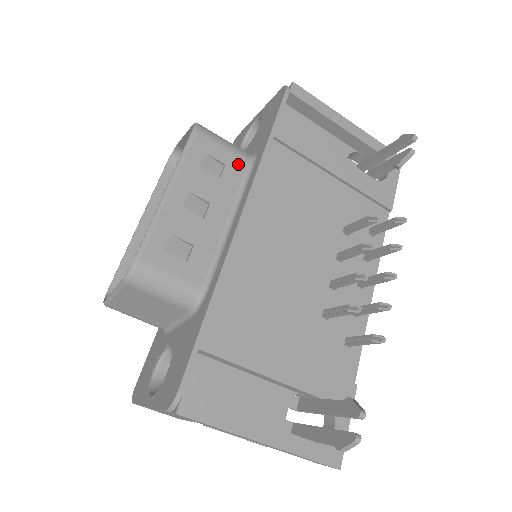
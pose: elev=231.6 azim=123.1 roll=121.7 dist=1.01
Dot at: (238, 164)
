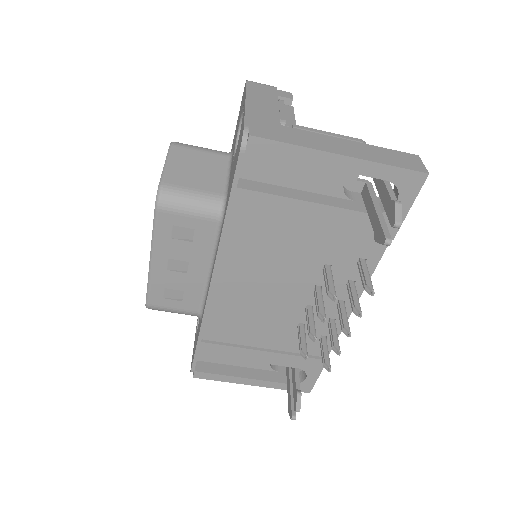
Dot at: (207, 225)
